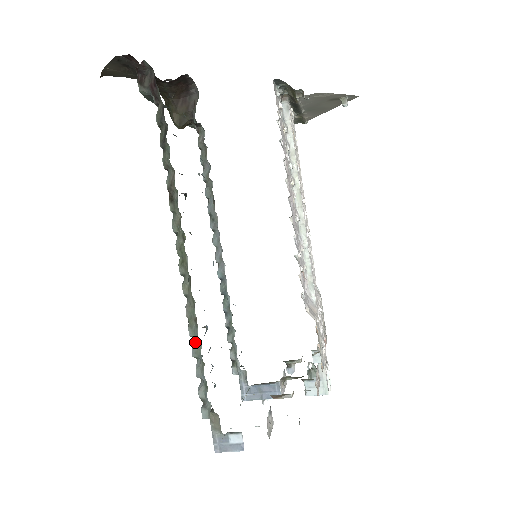
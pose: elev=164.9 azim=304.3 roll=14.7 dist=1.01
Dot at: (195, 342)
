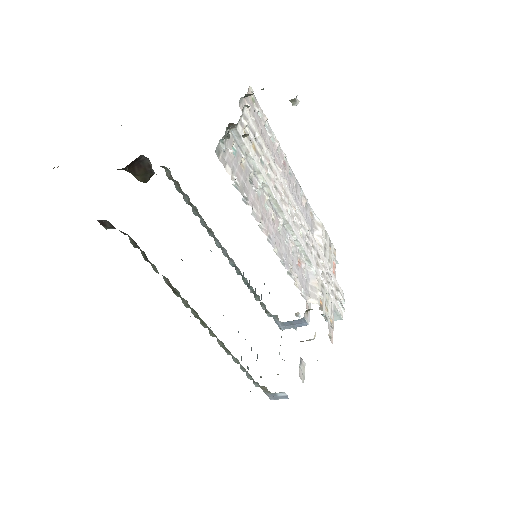
Dot at: (233, 357)
